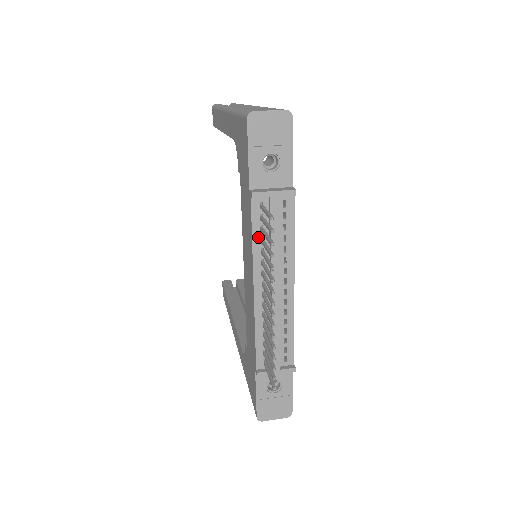
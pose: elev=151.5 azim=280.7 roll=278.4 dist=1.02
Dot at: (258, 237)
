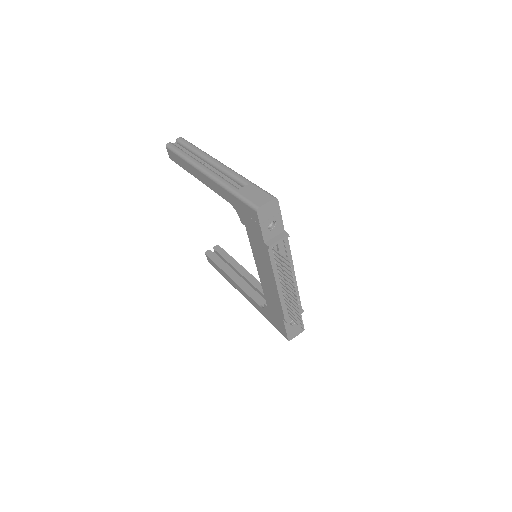
Dot at: (274, 263)
